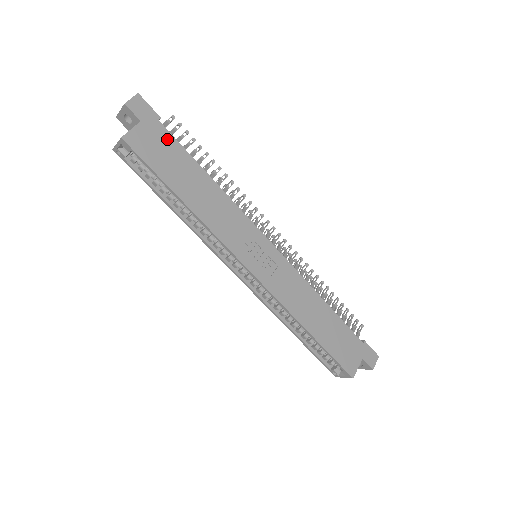
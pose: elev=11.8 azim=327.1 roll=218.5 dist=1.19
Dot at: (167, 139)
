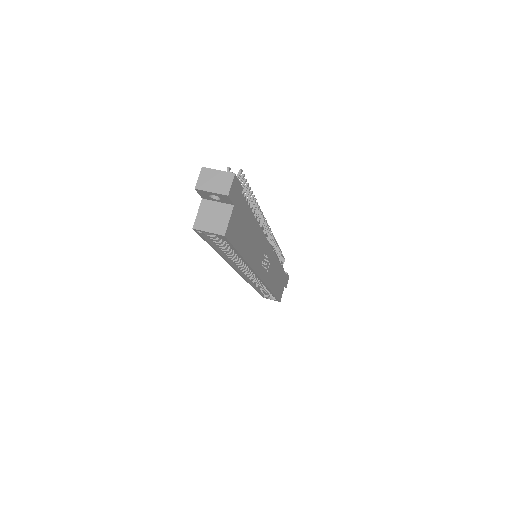
Dot at: (244, 208)
